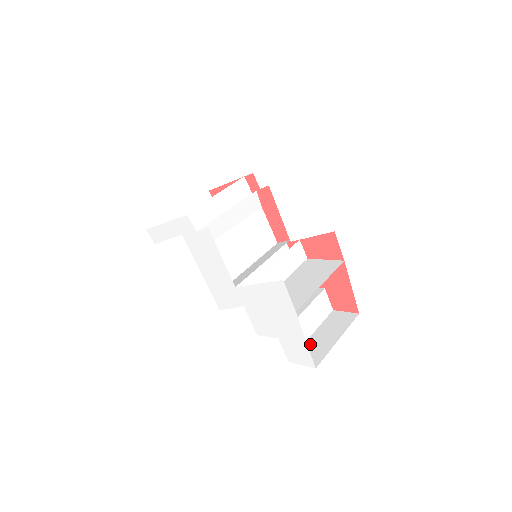
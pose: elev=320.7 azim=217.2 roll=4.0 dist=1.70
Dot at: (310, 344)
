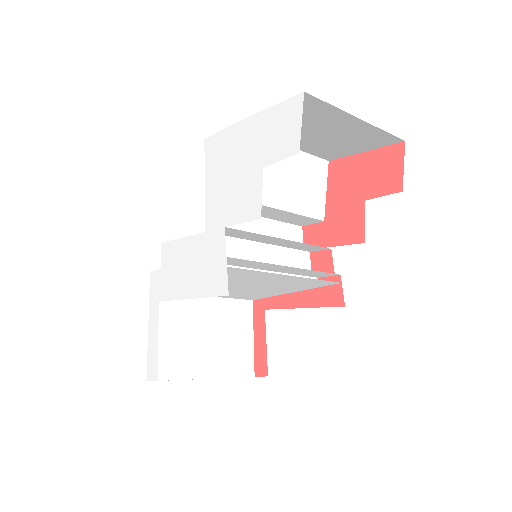
Dot at: occluded
